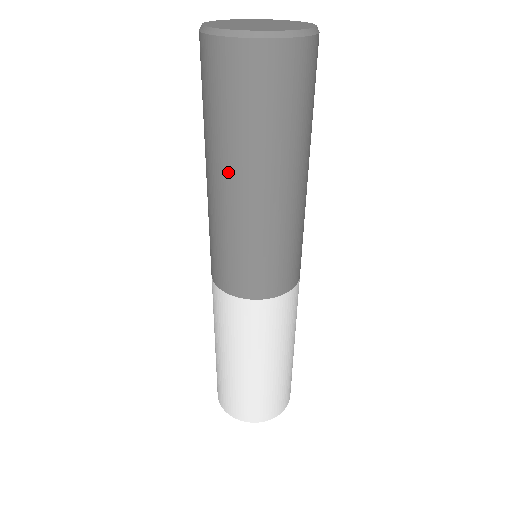
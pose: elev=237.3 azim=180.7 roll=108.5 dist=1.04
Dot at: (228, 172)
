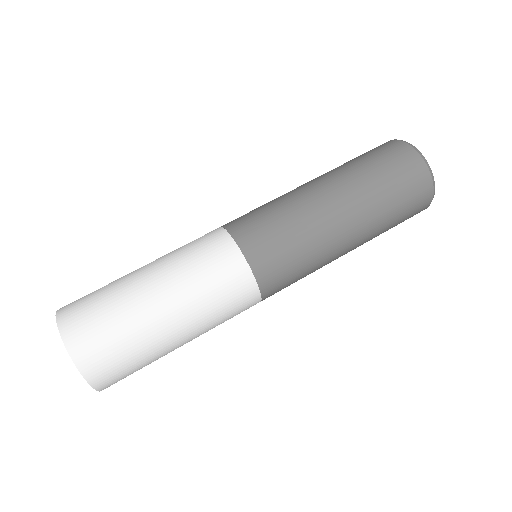
Dot at: occluded
